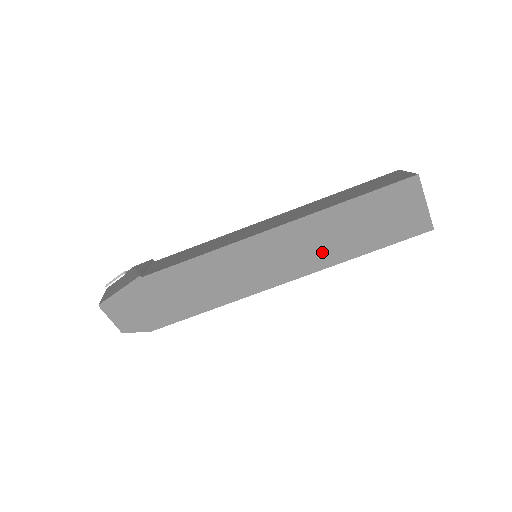
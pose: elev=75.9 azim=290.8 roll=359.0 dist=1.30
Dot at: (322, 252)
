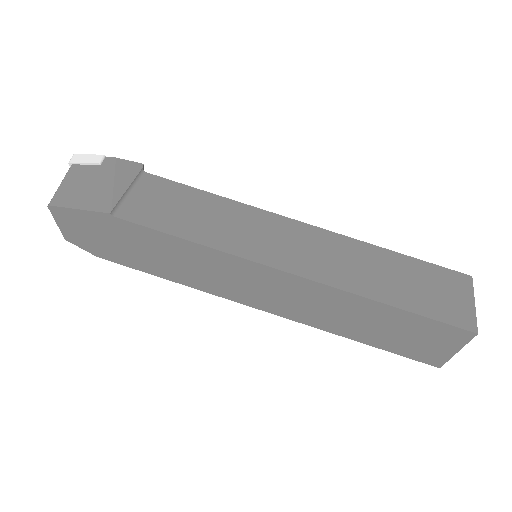
Dot at: (320, 316)
